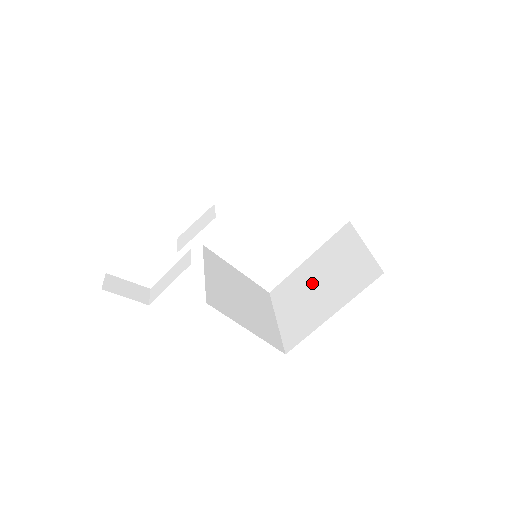
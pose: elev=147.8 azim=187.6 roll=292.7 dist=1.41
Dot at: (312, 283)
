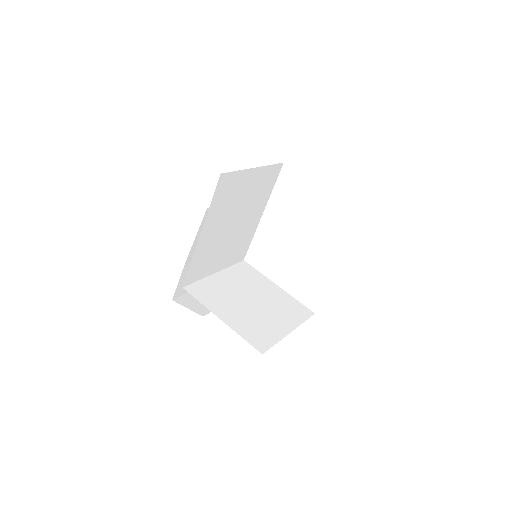
Dot at: occluded
